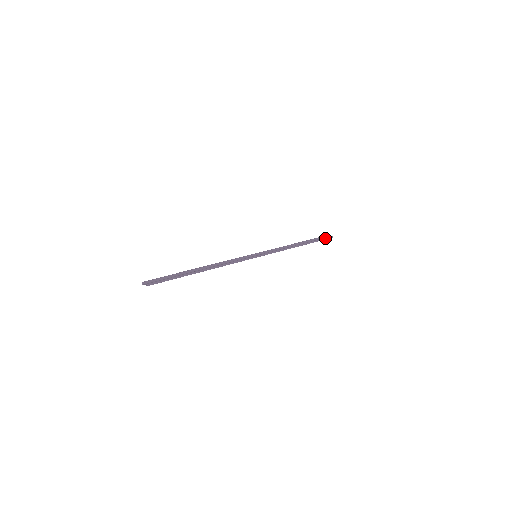
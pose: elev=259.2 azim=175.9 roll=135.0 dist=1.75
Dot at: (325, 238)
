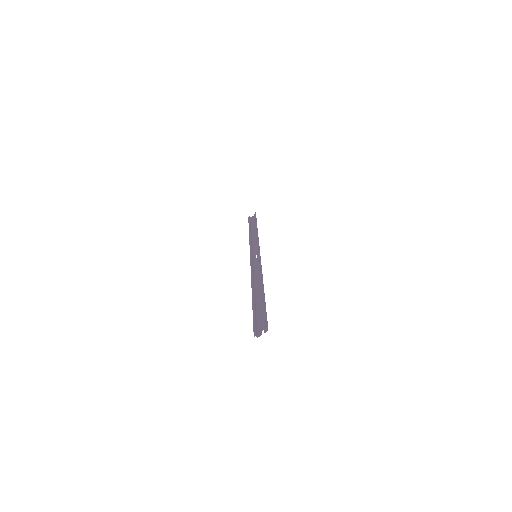
Dot at: occluded
